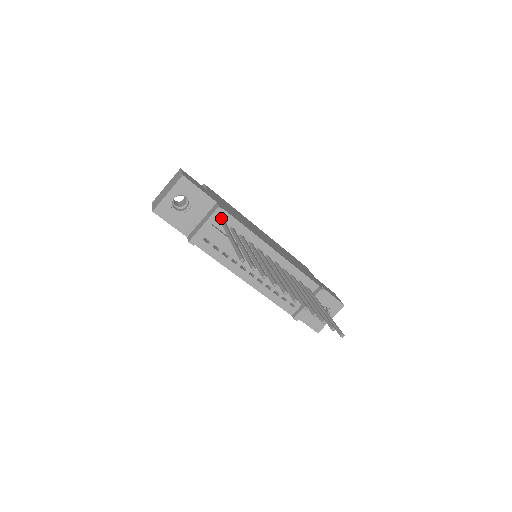
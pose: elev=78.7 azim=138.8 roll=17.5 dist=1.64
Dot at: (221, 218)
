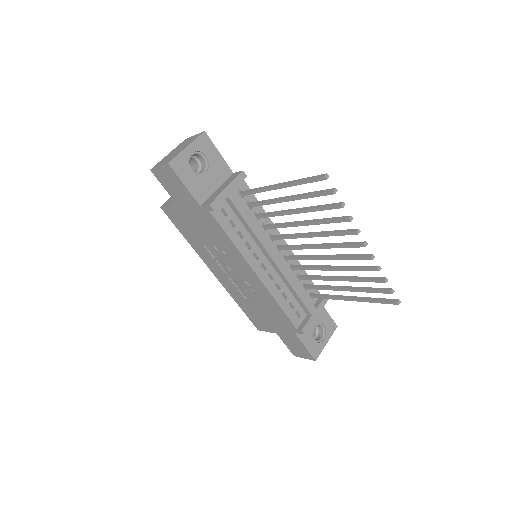
Dot at: (240, 188)
